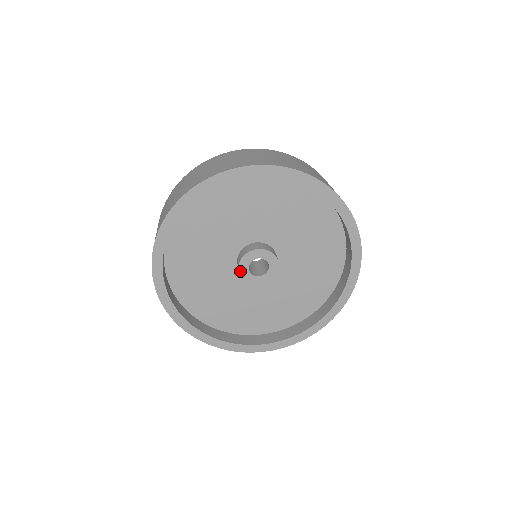
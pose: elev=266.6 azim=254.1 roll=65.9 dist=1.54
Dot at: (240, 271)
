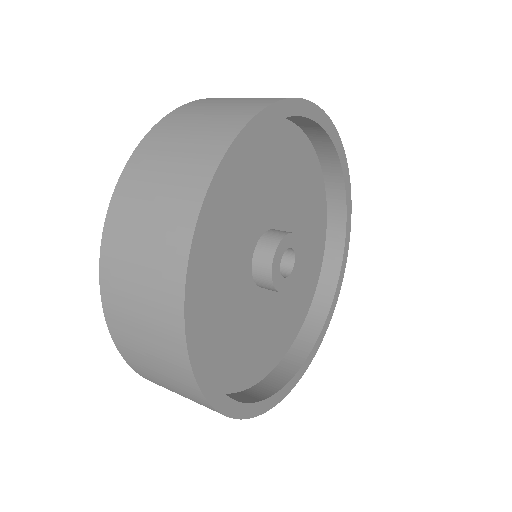
Dot at: (278, 289)
